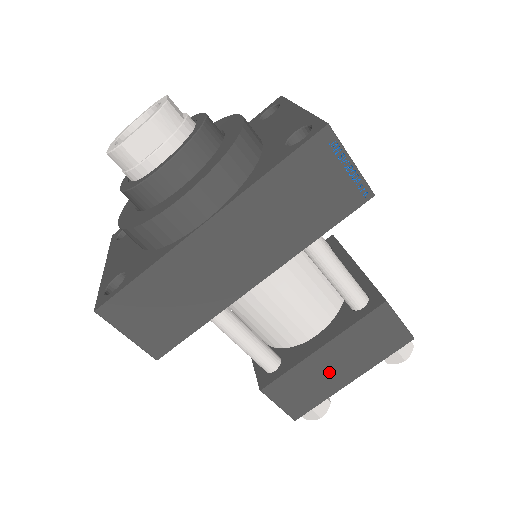
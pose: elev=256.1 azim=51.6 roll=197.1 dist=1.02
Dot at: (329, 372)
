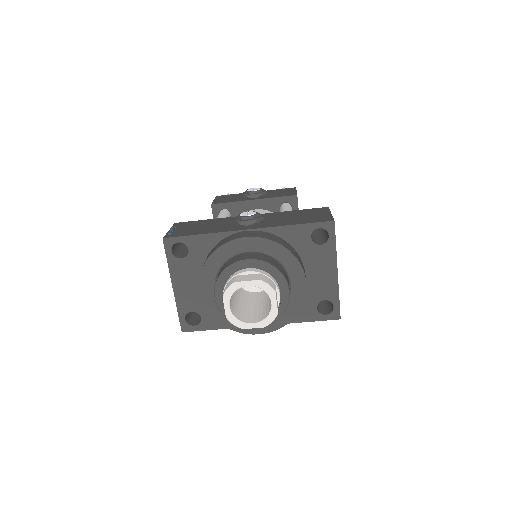
Dot at: occluded
